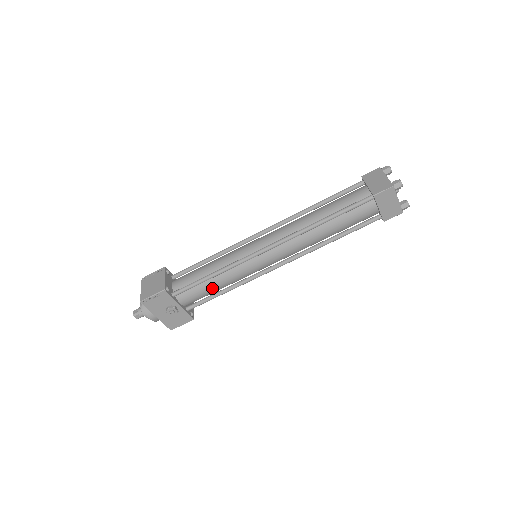
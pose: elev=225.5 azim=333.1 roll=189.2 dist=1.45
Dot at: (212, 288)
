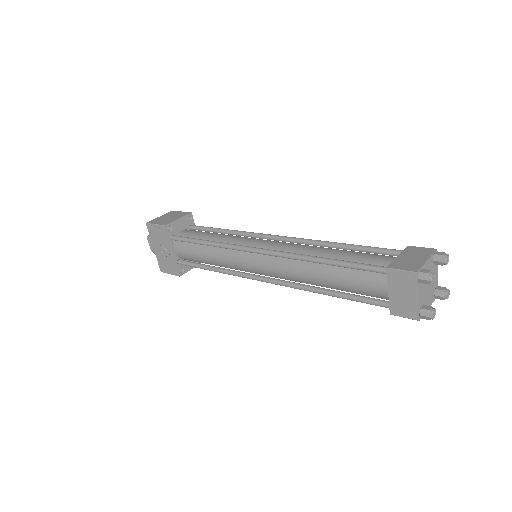
Dot at: (202, 256)
